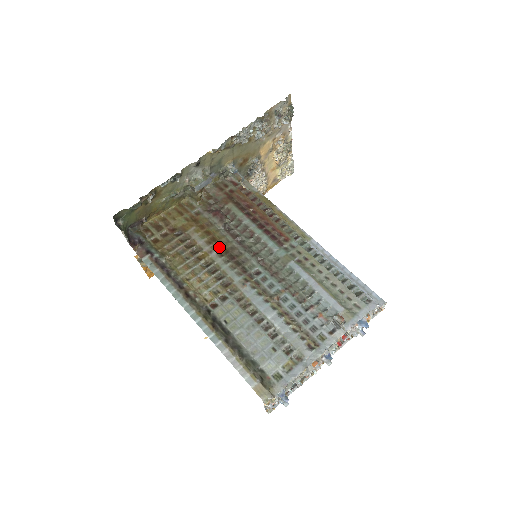
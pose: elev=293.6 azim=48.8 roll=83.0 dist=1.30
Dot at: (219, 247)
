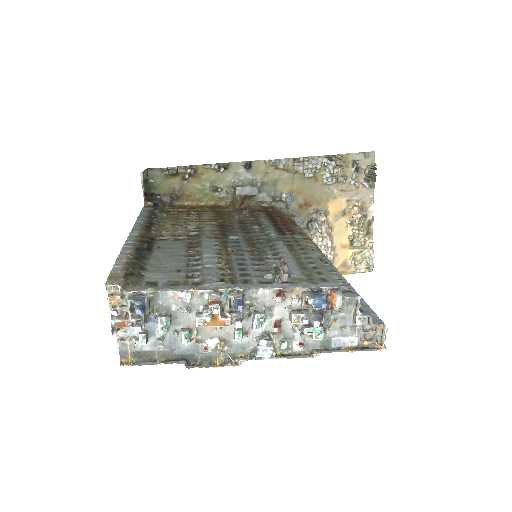
Dot at: (218, 222)
